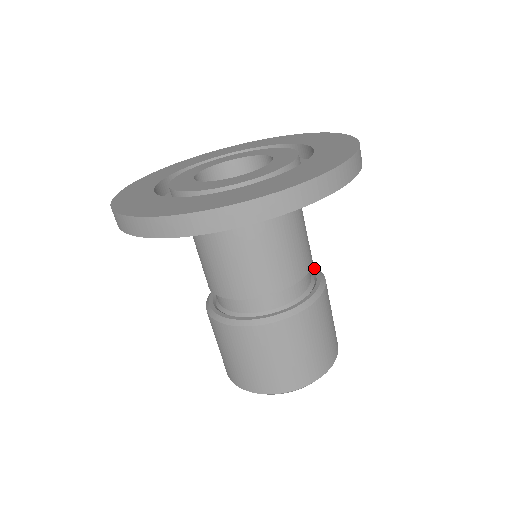
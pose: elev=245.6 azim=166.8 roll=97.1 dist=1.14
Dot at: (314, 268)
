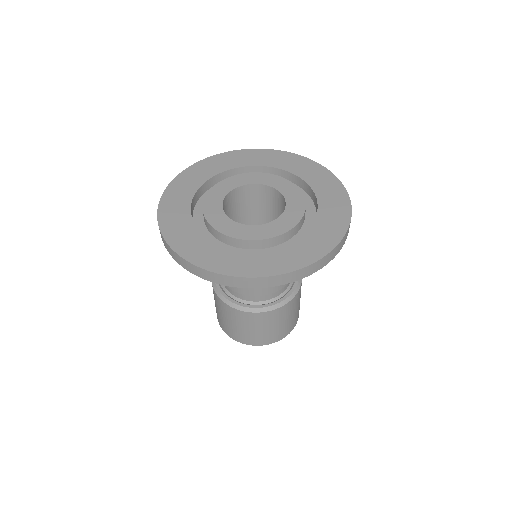
Dot at: (294, 288)
